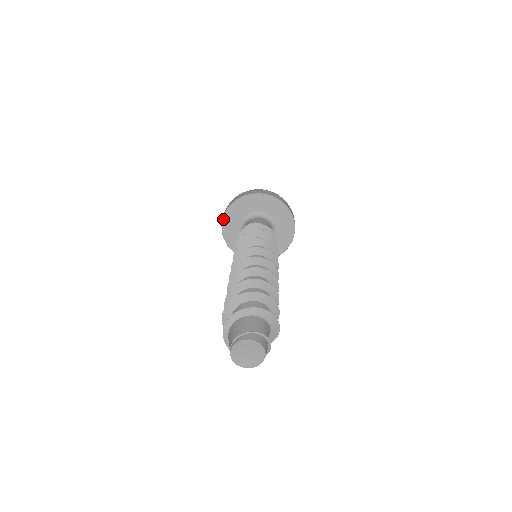
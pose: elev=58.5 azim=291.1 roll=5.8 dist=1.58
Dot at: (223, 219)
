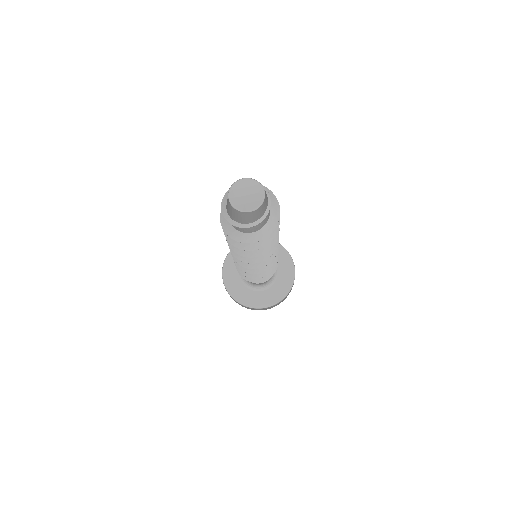
Dot at: (226, 258)
